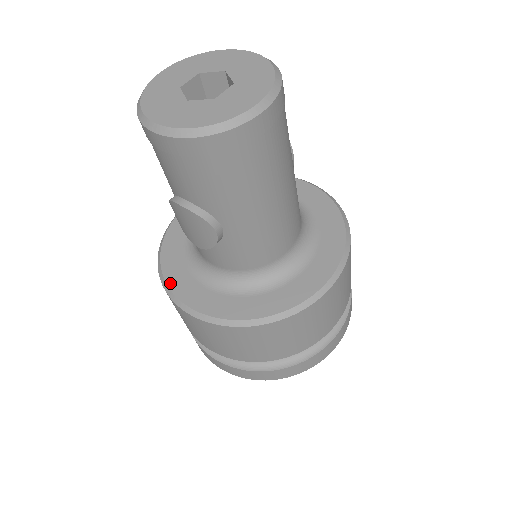
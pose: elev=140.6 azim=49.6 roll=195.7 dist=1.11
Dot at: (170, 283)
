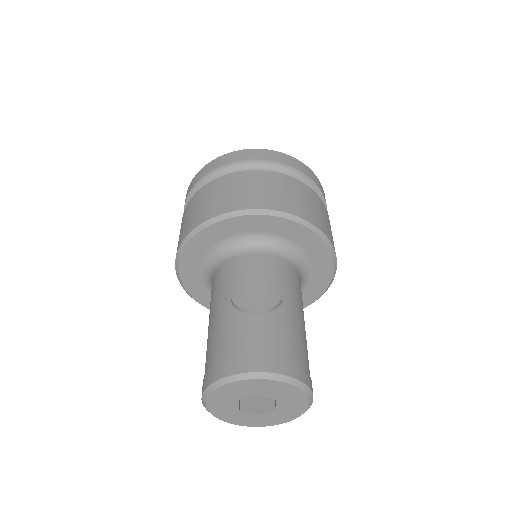
Dot at: occluded
